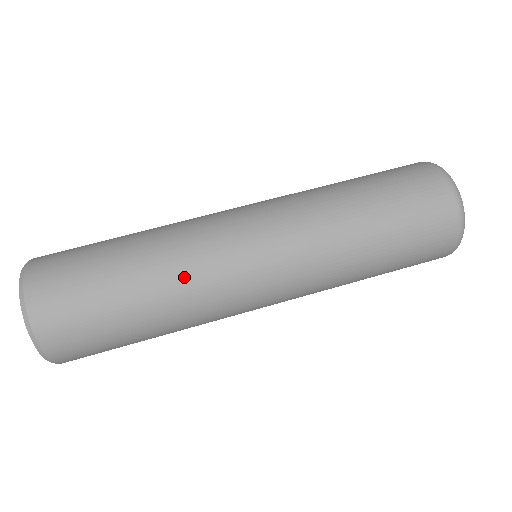
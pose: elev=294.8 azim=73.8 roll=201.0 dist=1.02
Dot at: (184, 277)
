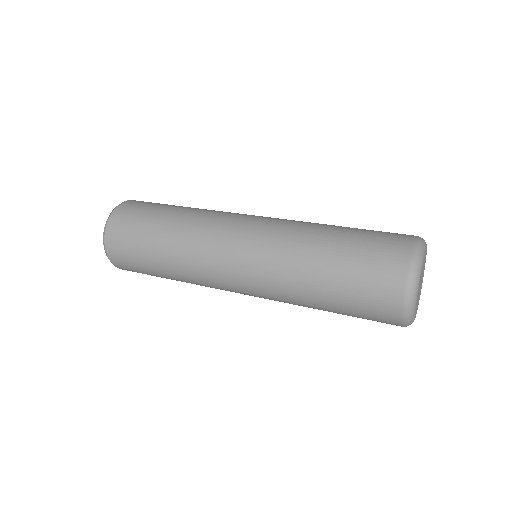
Dot at: (190, 236)
